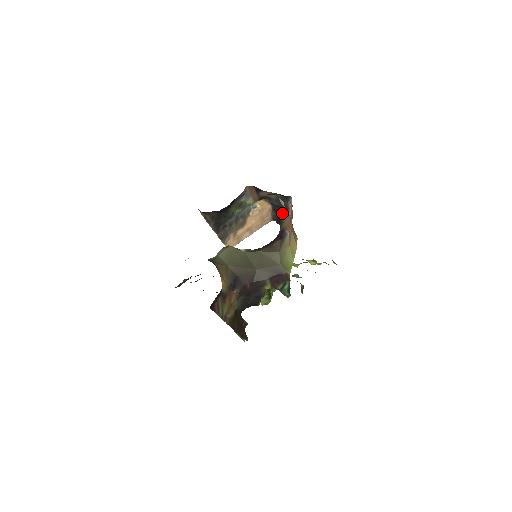
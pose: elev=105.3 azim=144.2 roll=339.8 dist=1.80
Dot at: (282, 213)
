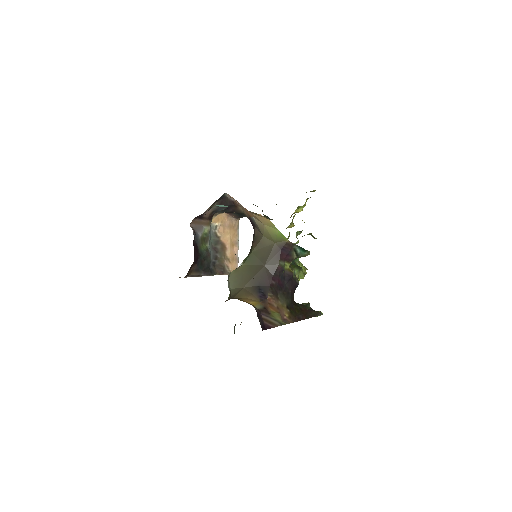
Dot at: (235, 209)
